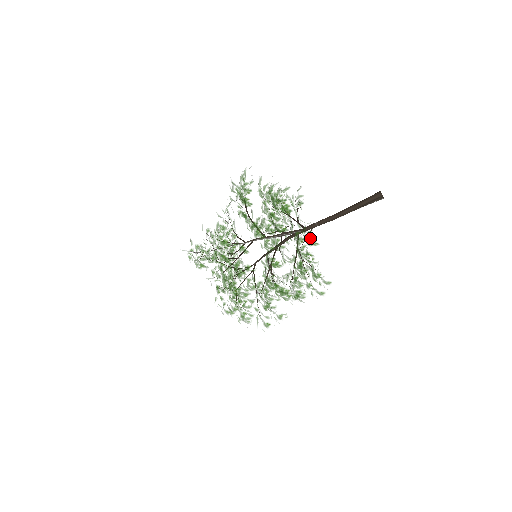
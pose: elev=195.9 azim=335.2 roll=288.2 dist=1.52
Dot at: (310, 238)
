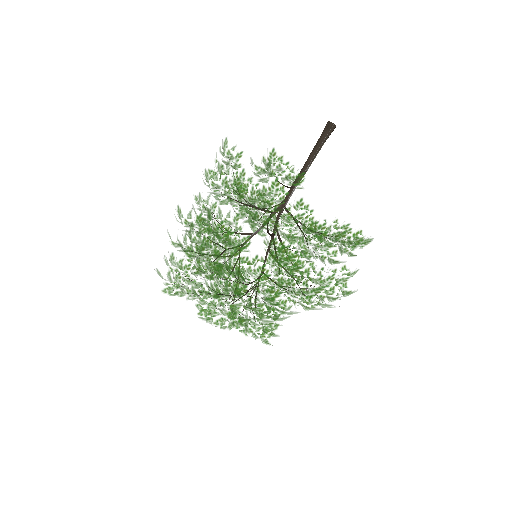
Dot at: occluded
